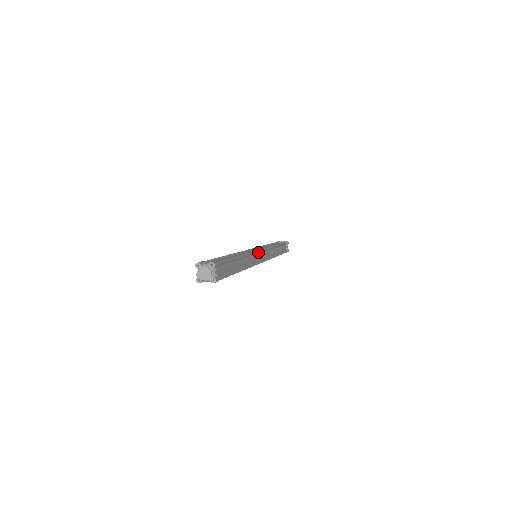
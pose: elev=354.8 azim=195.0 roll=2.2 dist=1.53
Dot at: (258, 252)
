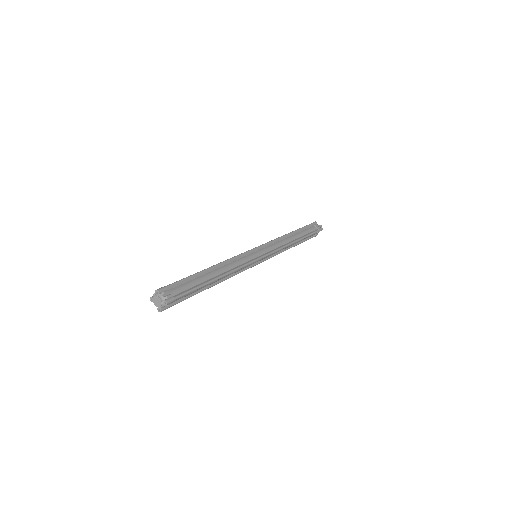
Dot at: (254, 261)
